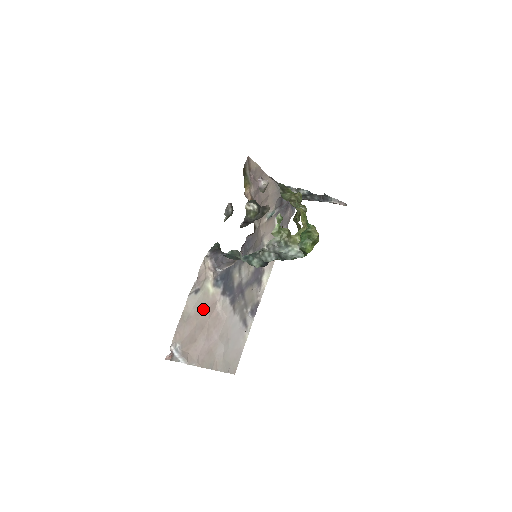
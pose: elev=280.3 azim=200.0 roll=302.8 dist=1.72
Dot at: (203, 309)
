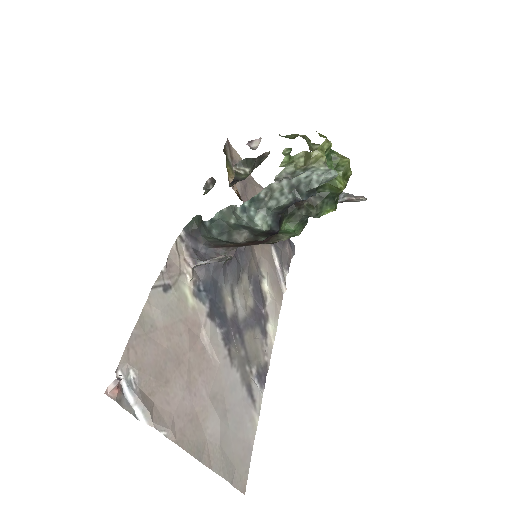
Dot at: (178, 326)
